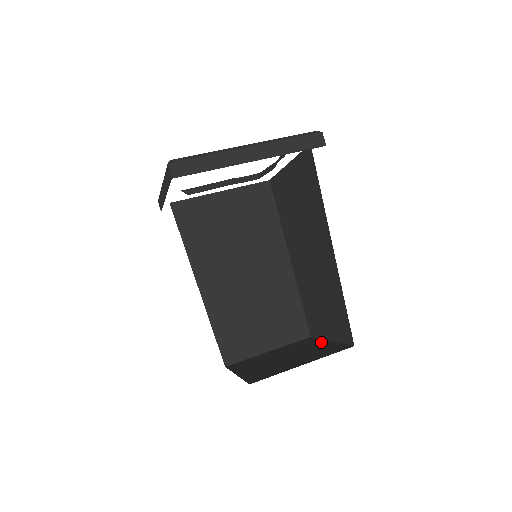
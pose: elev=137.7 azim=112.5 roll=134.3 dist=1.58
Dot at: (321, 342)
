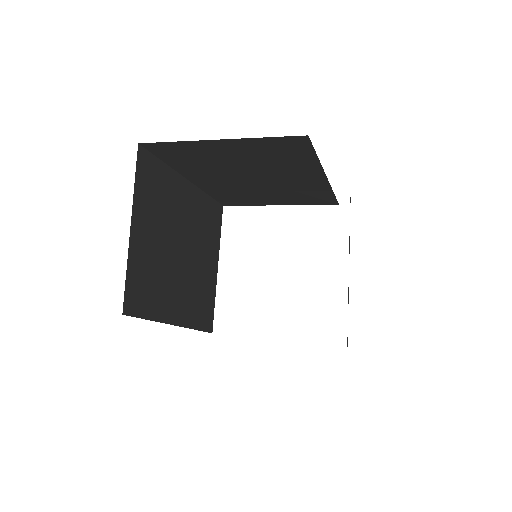
Dot at: occluded
